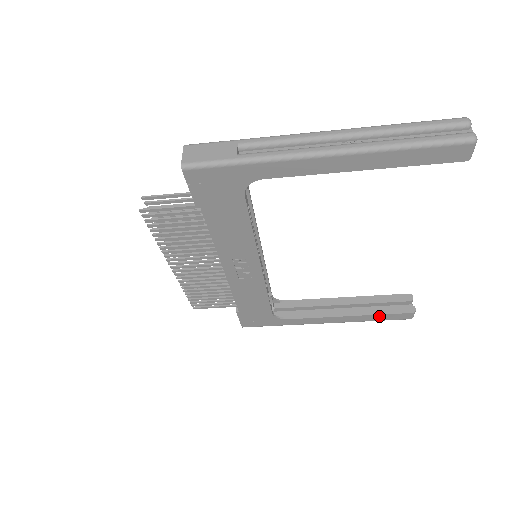
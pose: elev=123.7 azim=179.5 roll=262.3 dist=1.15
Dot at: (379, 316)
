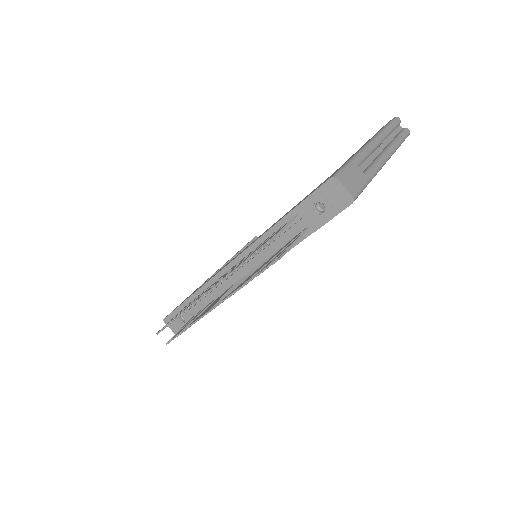
Dot at: occluded
